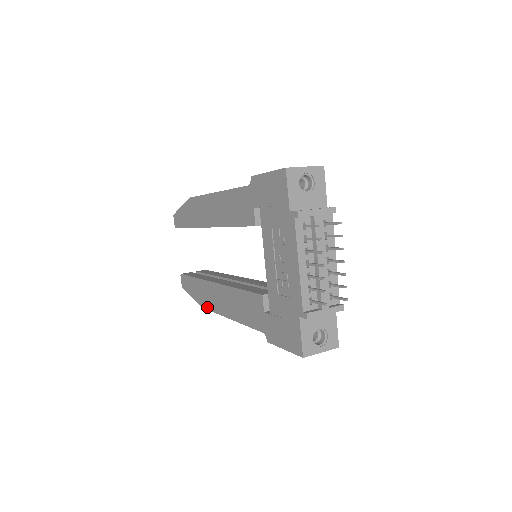
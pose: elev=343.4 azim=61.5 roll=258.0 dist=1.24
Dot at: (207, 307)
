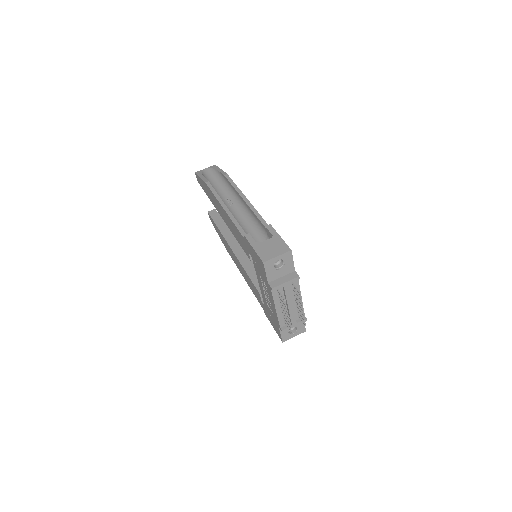
Dot at: (229, 253)
